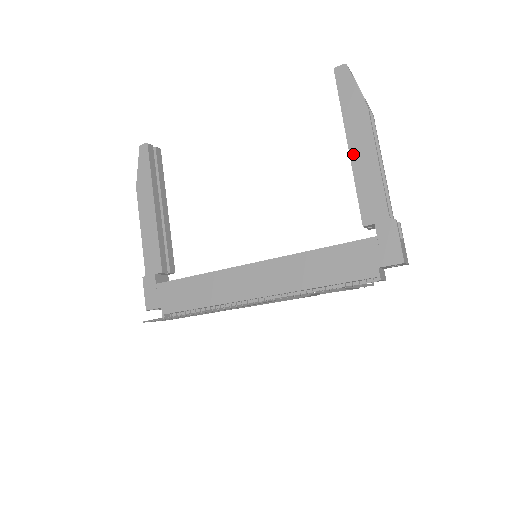
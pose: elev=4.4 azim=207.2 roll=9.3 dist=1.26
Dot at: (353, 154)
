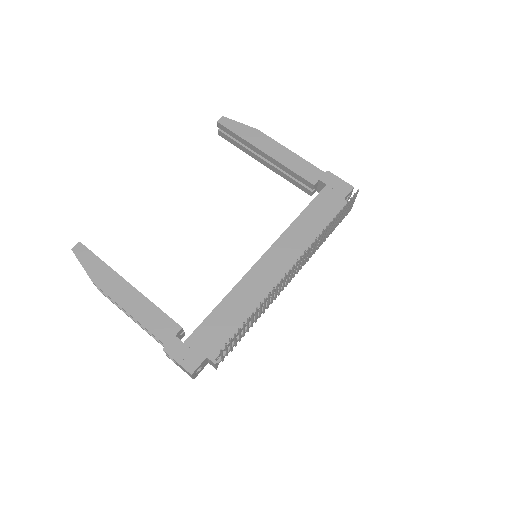
Dot at: (271, 155)
